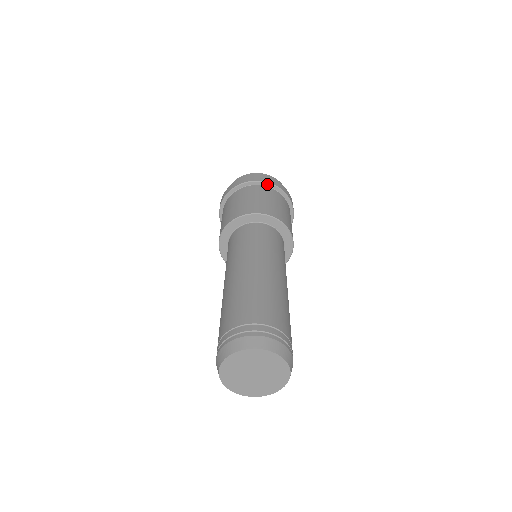
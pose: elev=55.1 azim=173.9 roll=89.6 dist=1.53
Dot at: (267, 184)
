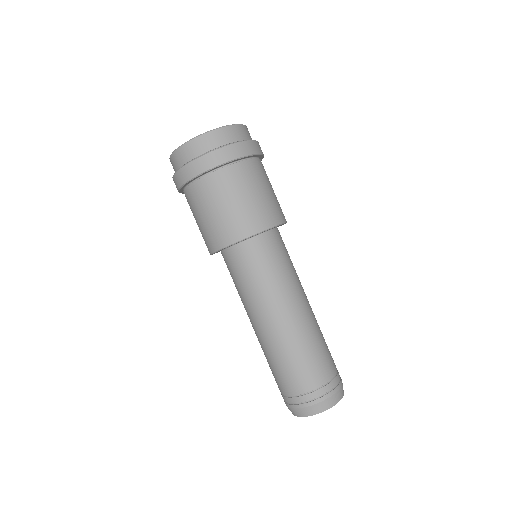
Dot at: (261, 156)
